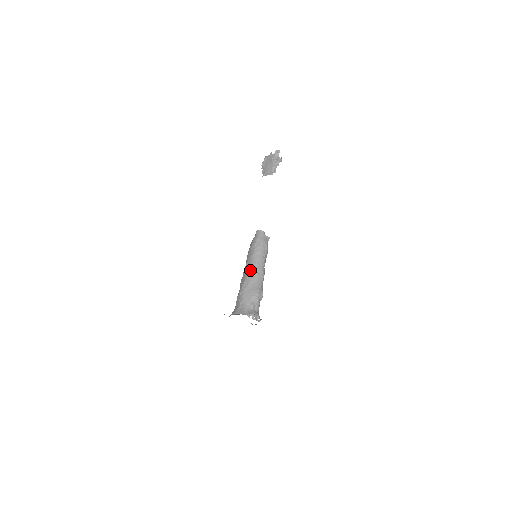
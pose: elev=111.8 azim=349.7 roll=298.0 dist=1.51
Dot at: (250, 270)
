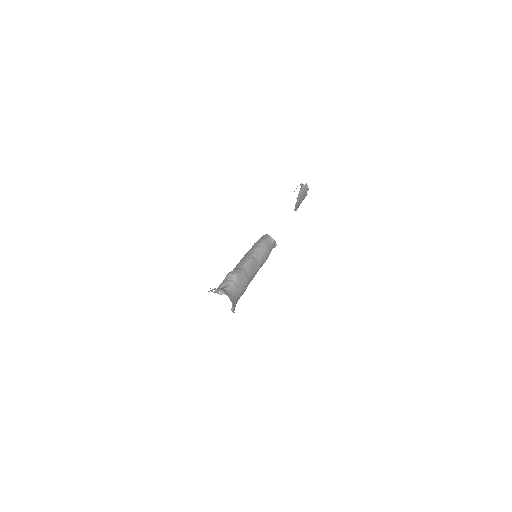
Dot at: occluded
